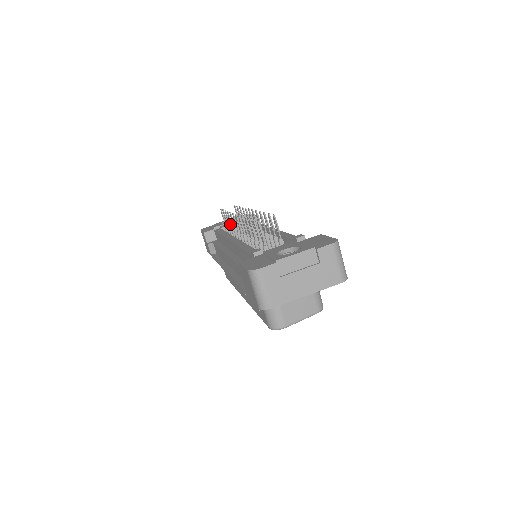
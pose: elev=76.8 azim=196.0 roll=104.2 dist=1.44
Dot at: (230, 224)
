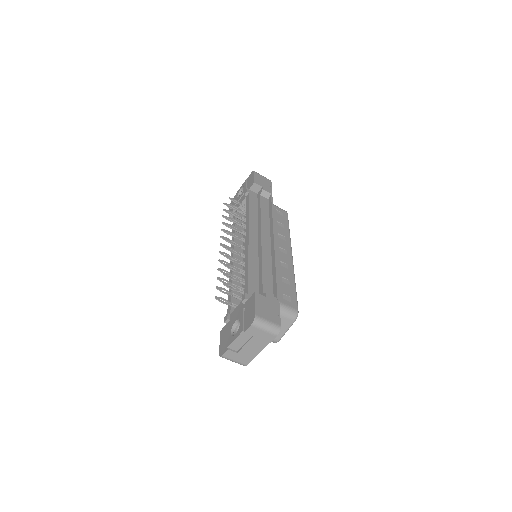
Dot at: occluded
